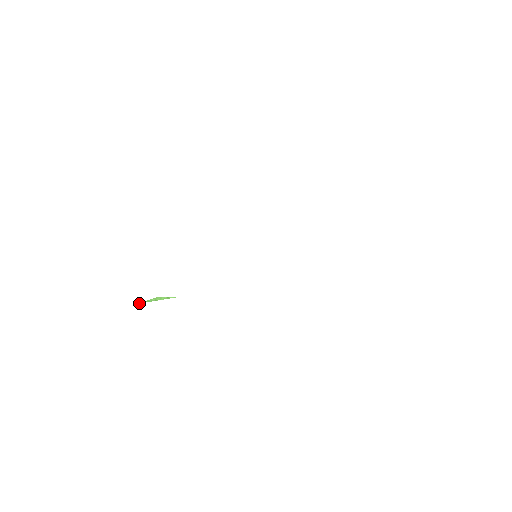
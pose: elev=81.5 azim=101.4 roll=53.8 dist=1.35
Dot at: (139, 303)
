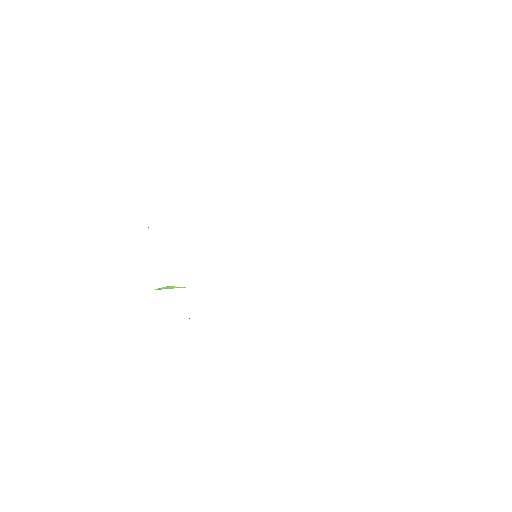
Dot at: occluded
